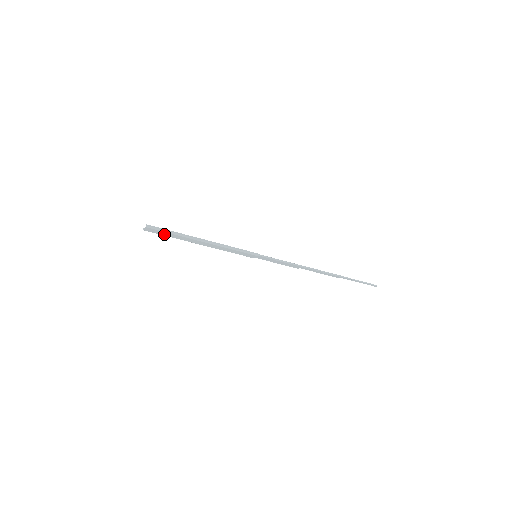
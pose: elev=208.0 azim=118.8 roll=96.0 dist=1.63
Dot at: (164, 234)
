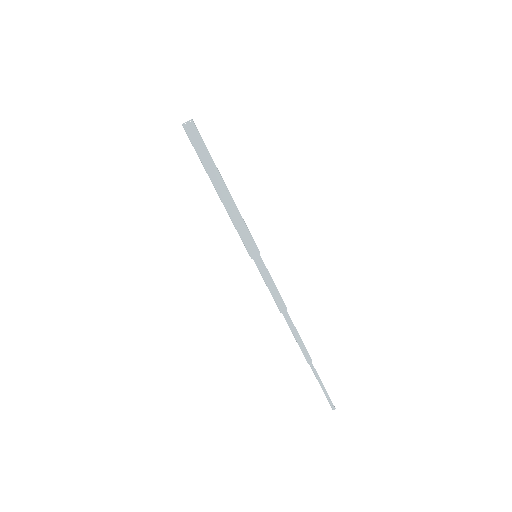
Dot at: (198, 146)
